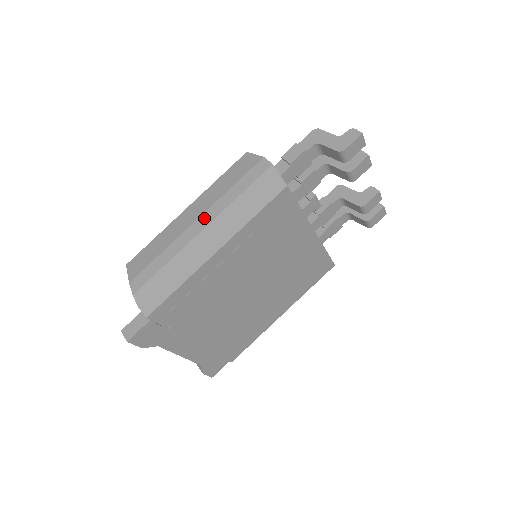
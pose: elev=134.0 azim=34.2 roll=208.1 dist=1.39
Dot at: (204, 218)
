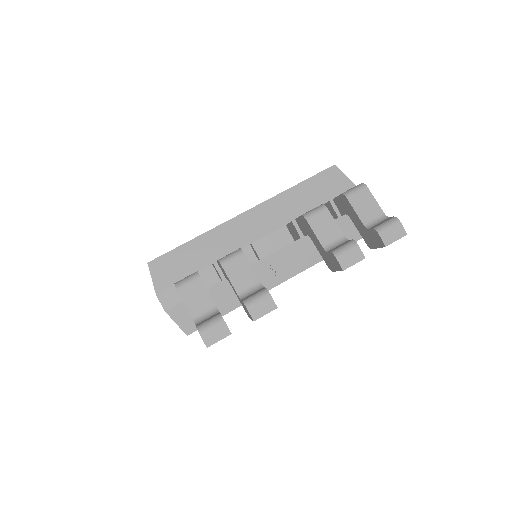
Dot at: occluded
